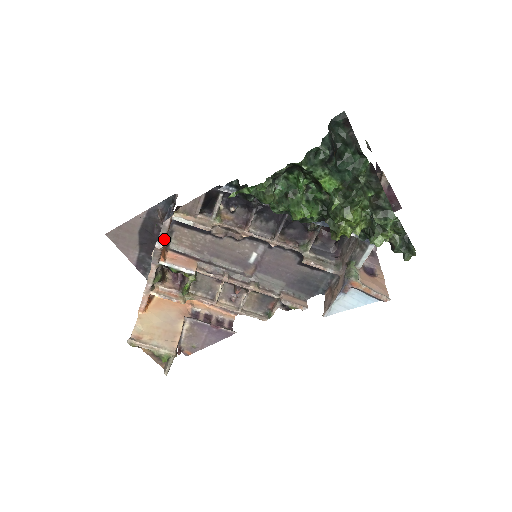
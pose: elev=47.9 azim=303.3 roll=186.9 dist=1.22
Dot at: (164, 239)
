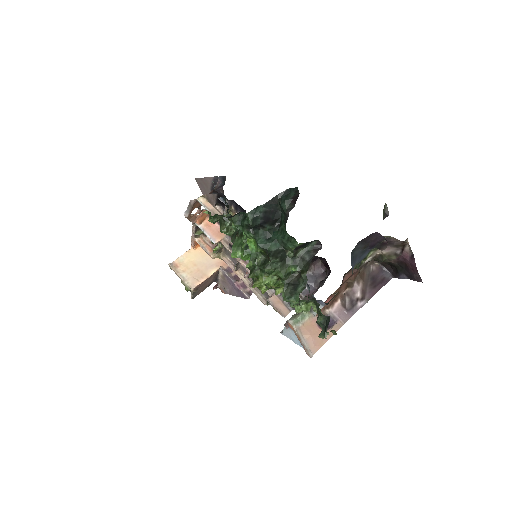
Dot at: (189, 212)
